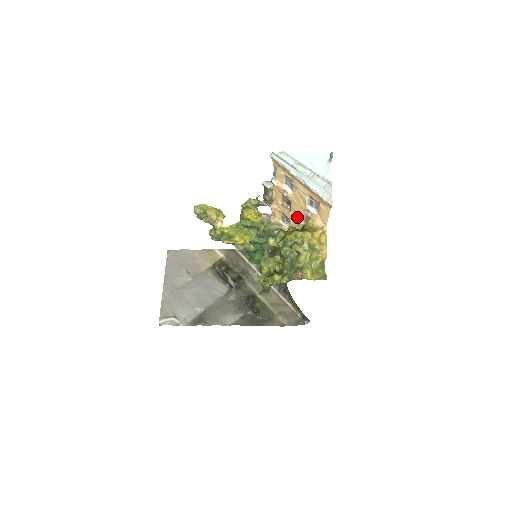
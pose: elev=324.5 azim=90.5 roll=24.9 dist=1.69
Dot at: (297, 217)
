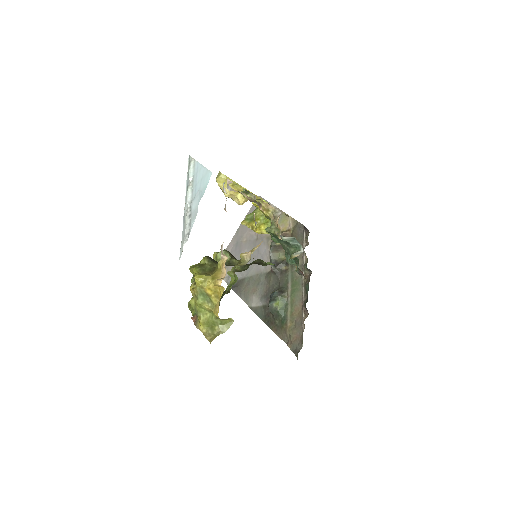
Dot at: occluded
